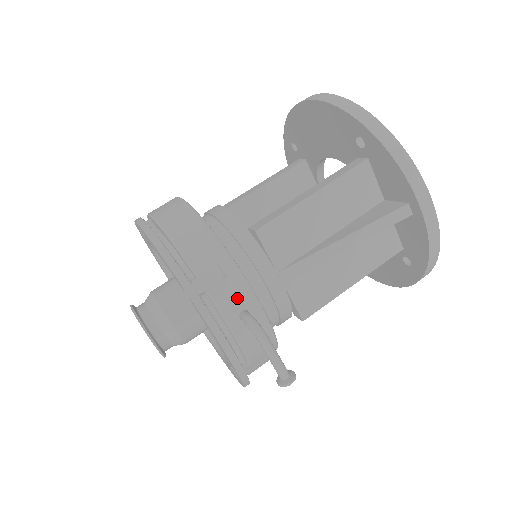
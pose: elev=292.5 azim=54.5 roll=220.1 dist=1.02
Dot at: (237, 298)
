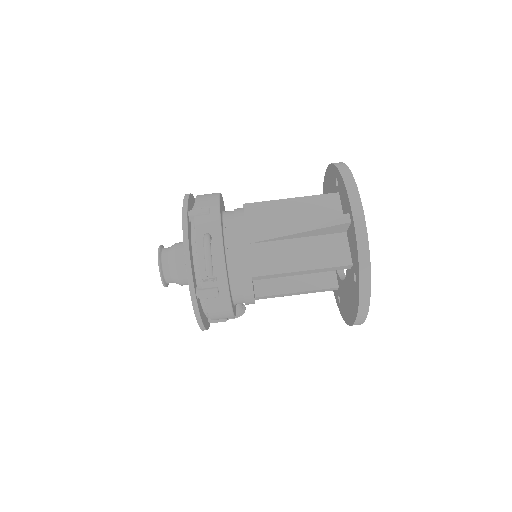
Dot at: (209, 227)
